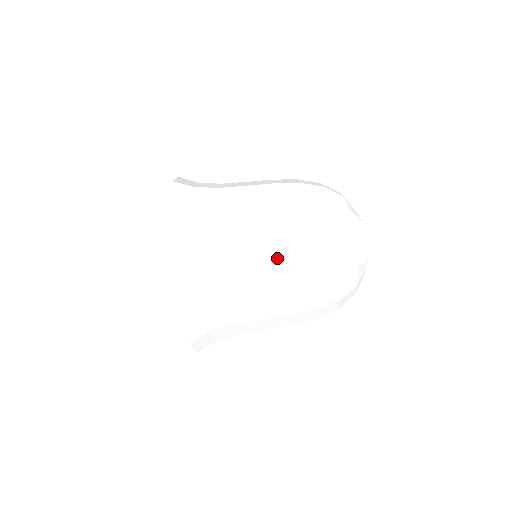
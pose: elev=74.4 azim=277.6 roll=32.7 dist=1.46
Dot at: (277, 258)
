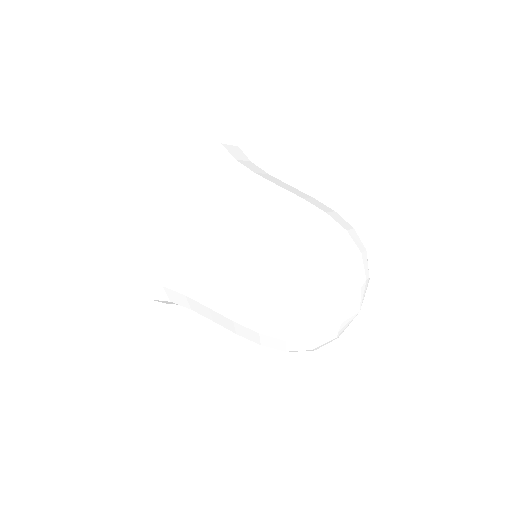
Dot at: occluded
